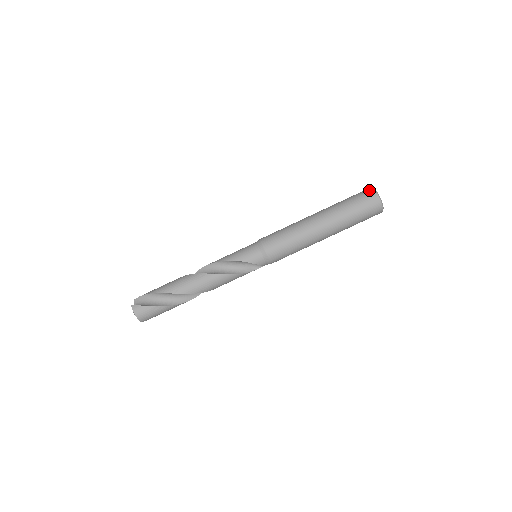
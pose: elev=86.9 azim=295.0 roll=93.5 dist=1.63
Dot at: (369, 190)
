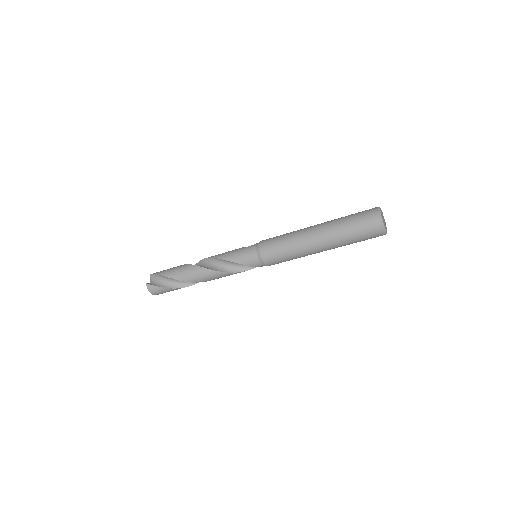
Dot at: (374, 214)
